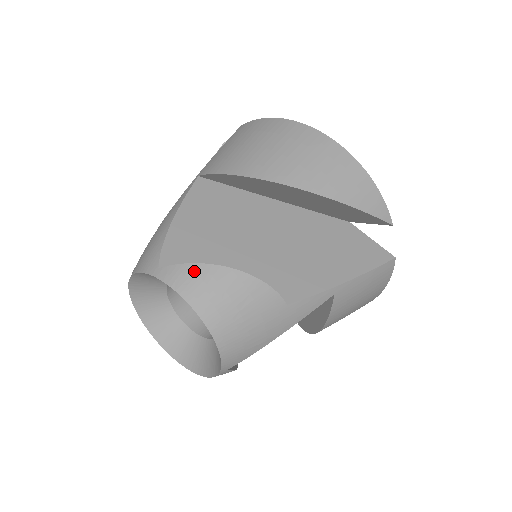
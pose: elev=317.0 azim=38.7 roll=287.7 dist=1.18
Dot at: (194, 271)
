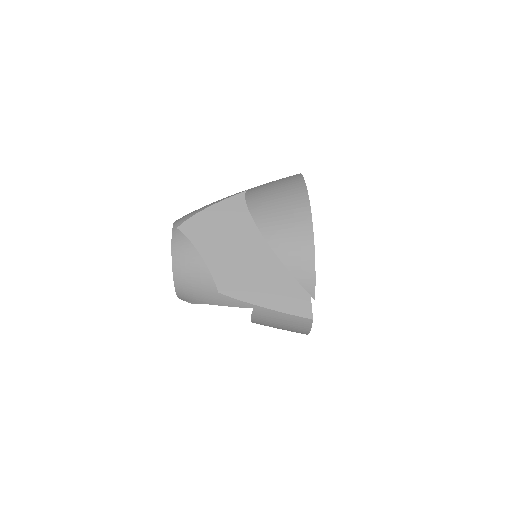
Dot at: (184, 242)
